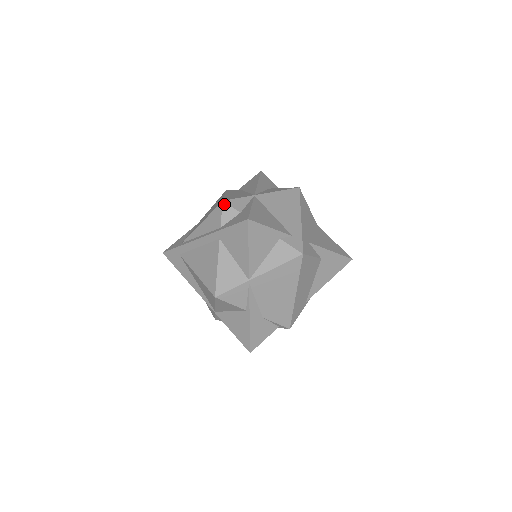
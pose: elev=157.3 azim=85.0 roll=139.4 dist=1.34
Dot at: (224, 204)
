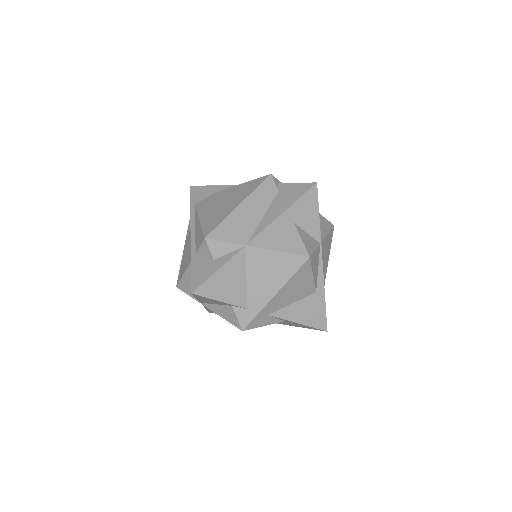
Dot at: (205, 241)
